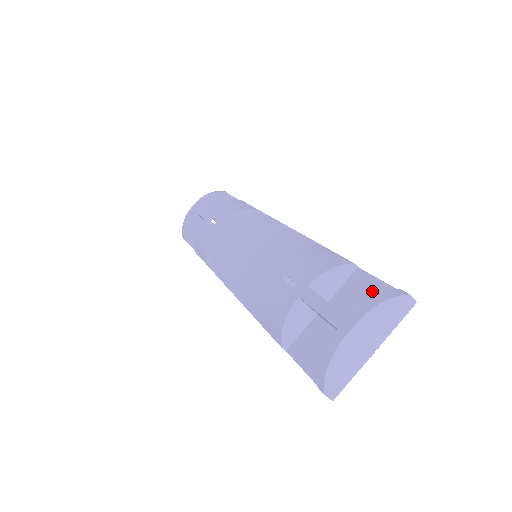
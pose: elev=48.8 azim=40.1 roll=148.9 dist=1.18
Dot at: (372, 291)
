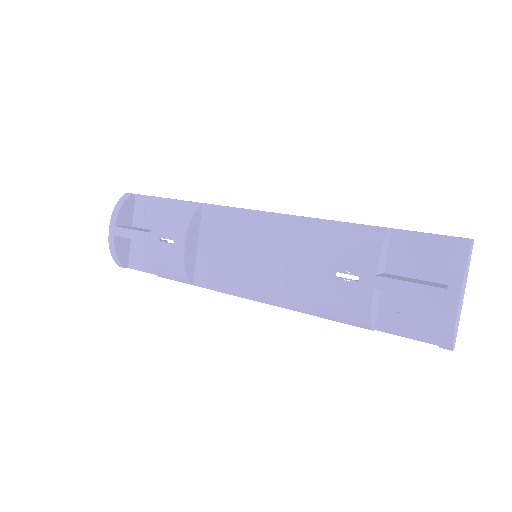
Dot at: (426, 246)
